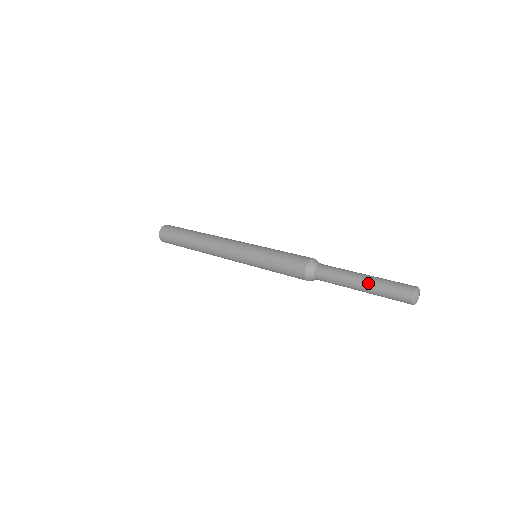
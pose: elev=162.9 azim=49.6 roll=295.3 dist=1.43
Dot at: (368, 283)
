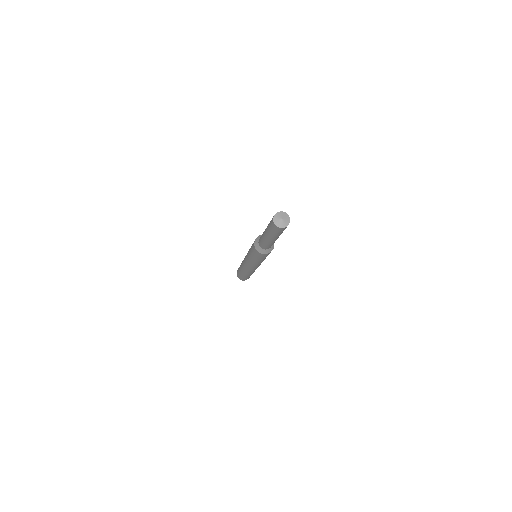
Dot at: (267, 234)
